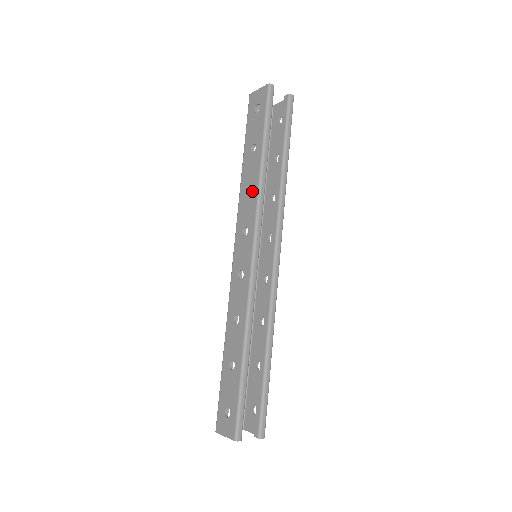
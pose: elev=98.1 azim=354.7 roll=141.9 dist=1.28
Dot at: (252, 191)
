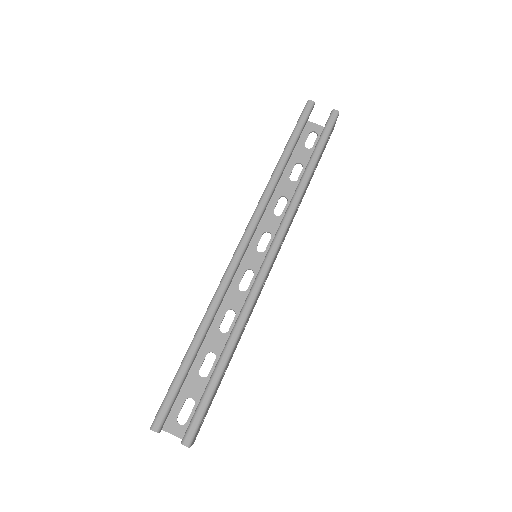
Dot at: occluded
